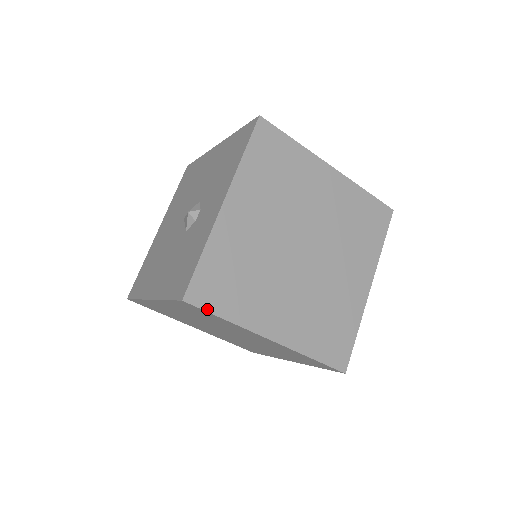
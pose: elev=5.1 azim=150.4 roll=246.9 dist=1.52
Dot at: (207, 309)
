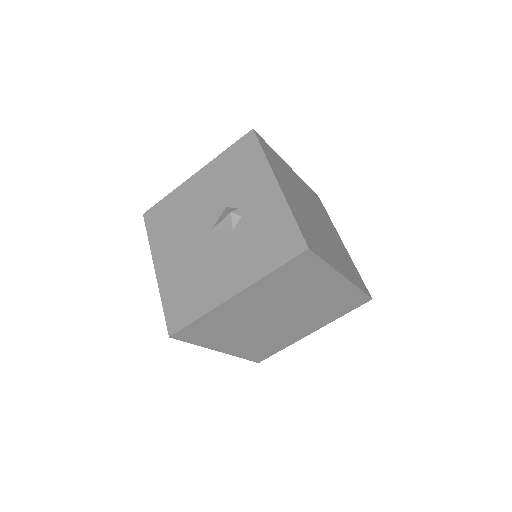
Dot at: (318, 255)
